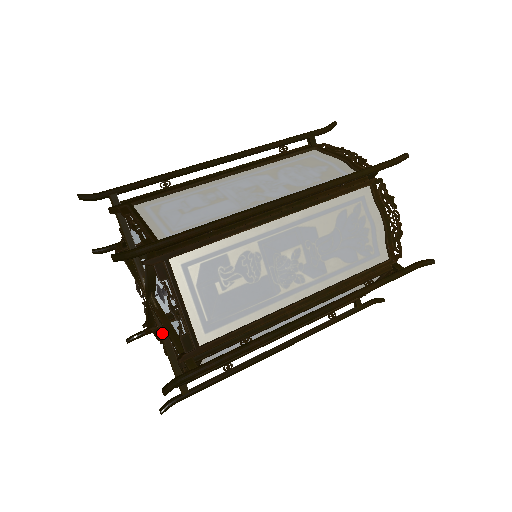
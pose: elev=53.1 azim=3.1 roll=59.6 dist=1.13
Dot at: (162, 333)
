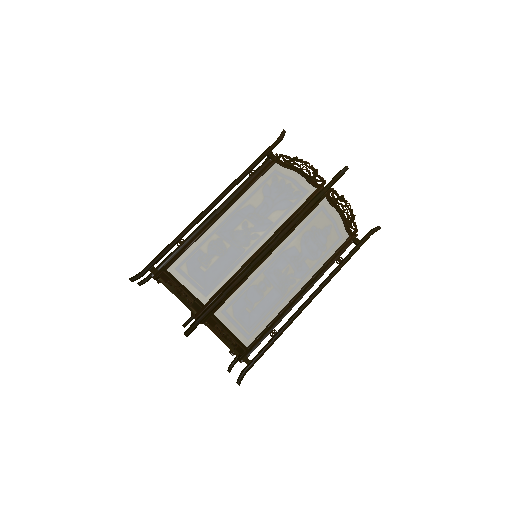
Dot at: (214, 331)
